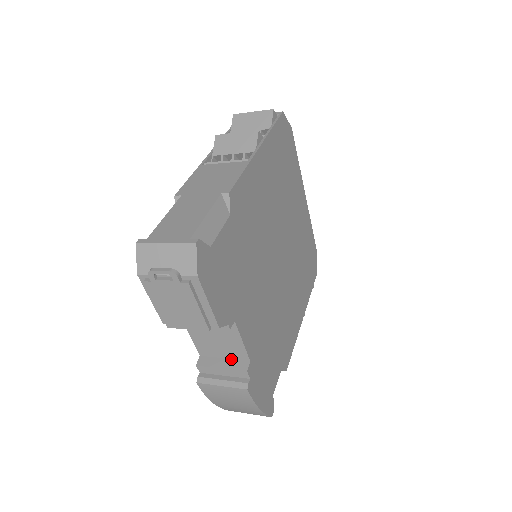
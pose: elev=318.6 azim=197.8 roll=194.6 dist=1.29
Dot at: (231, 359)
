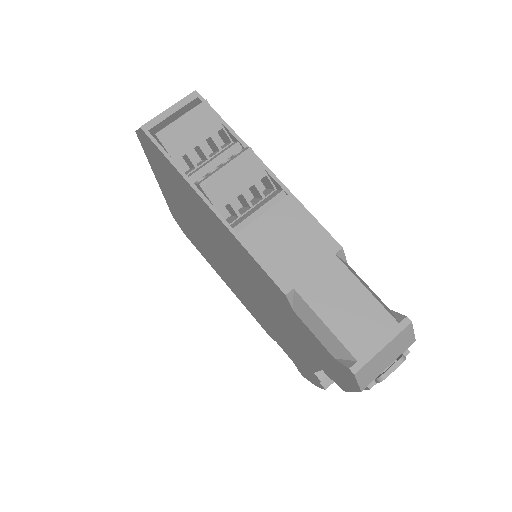
Dot at: occluded
